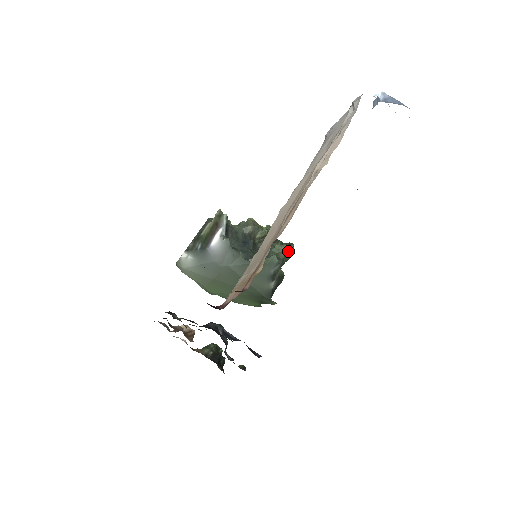
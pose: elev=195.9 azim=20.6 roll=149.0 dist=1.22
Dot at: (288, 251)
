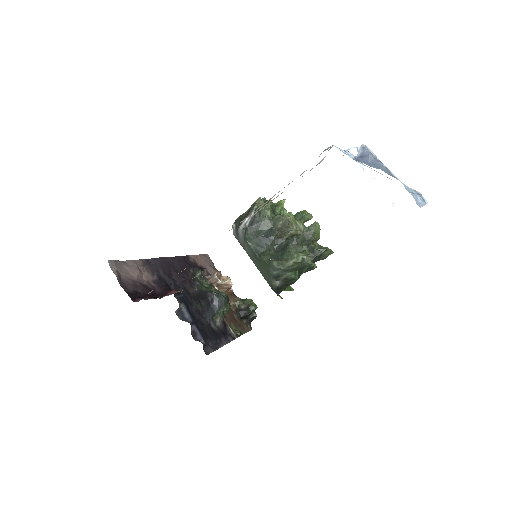
Dot at: (299, 260)
